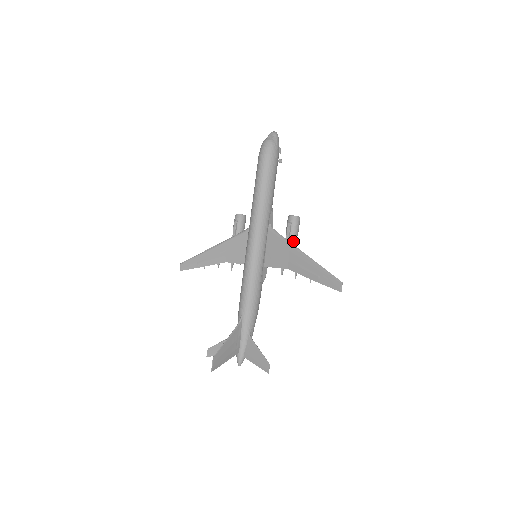
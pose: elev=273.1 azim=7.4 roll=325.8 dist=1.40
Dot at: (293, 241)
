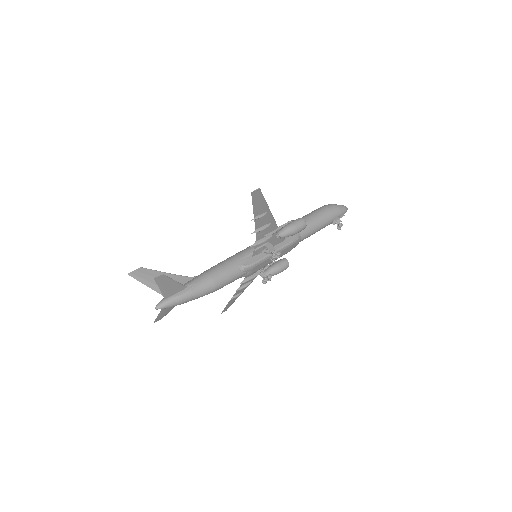
Dot at: (283, 229)
